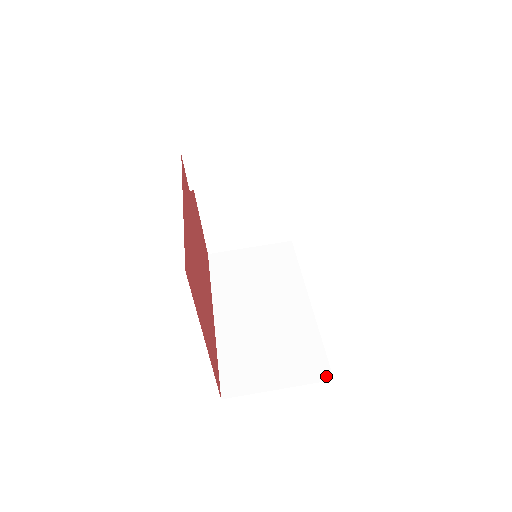
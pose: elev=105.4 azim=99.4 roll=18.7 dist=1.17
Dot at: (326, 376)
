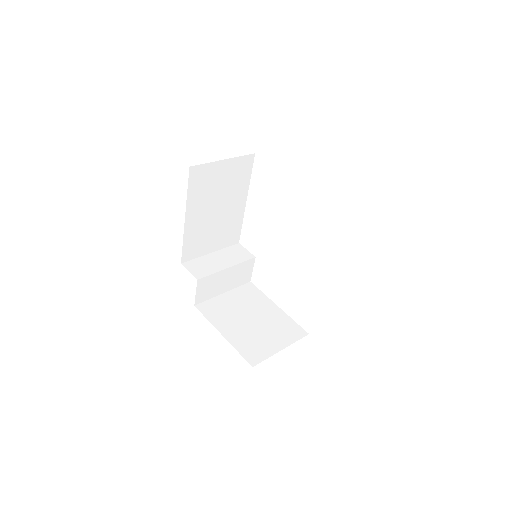
Dot at: occluded
